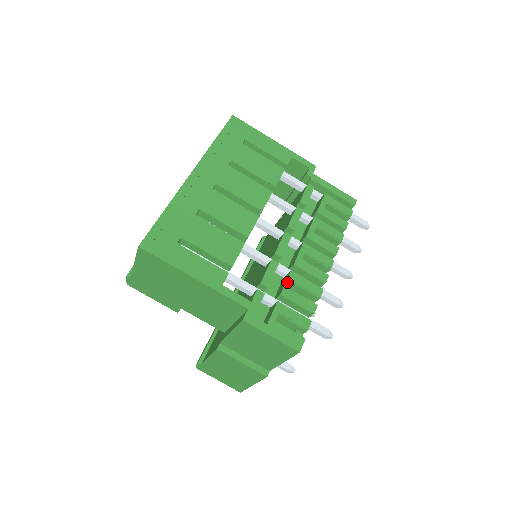
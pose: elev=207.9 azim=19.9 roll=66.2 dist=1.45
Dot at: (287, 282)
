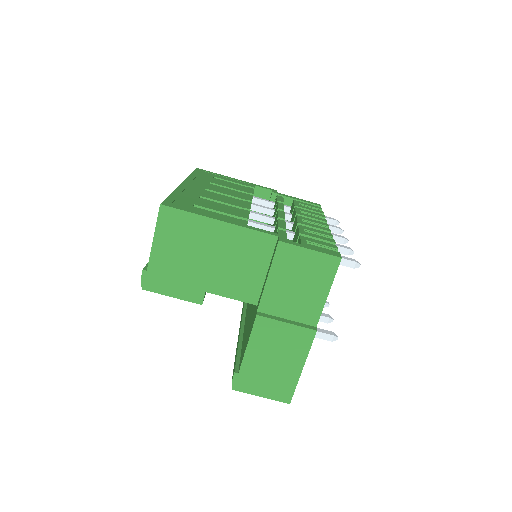
Dot at: (300, 229)
